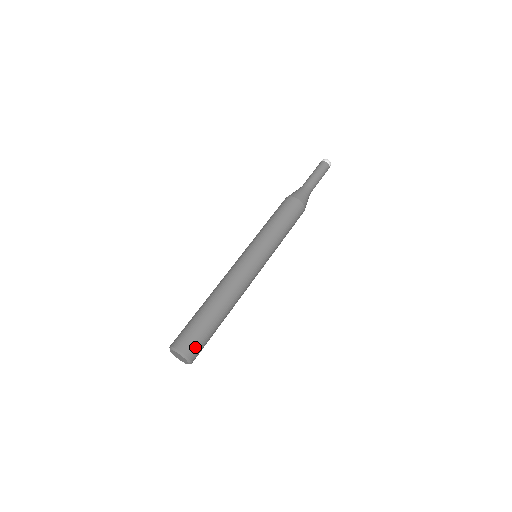
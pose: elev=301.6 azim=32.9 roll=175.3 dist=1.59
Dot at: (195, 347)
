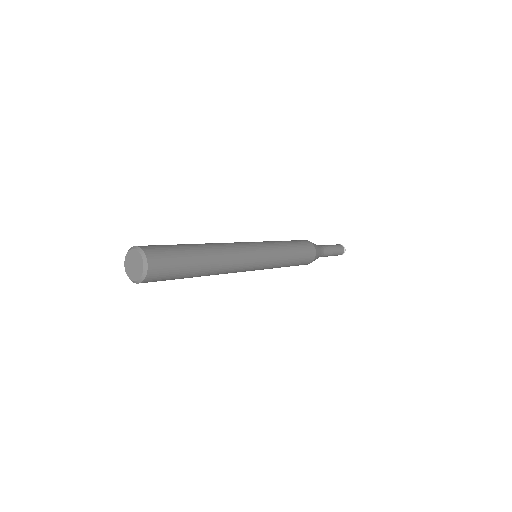
Dot at: occluded
